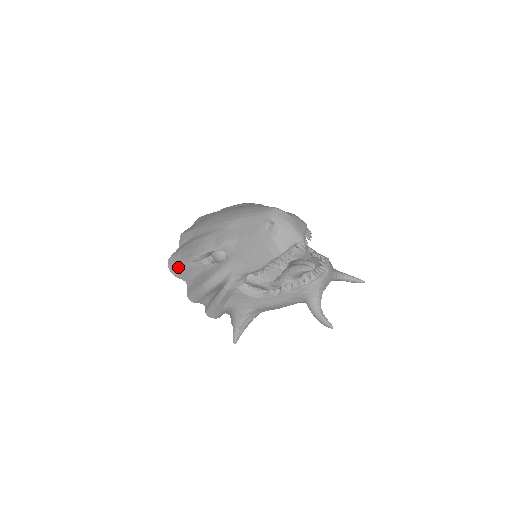
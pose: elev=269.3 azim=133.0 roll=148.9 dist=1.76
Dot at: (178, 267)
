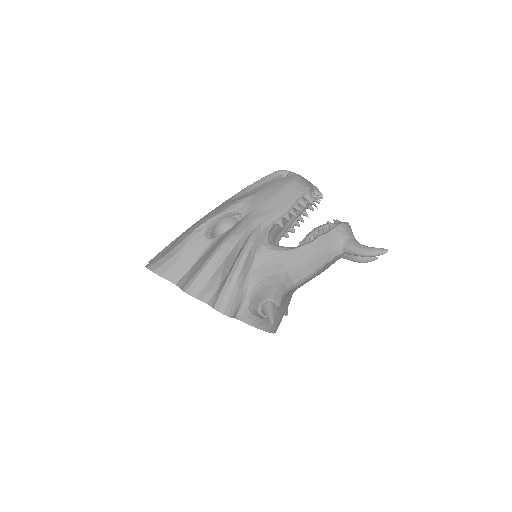
Dot at: (166, 260)
